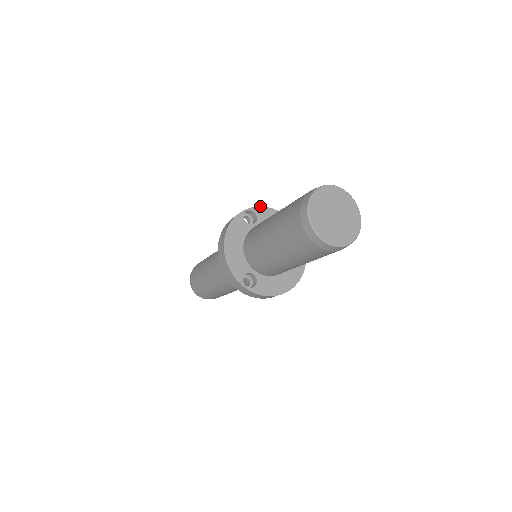
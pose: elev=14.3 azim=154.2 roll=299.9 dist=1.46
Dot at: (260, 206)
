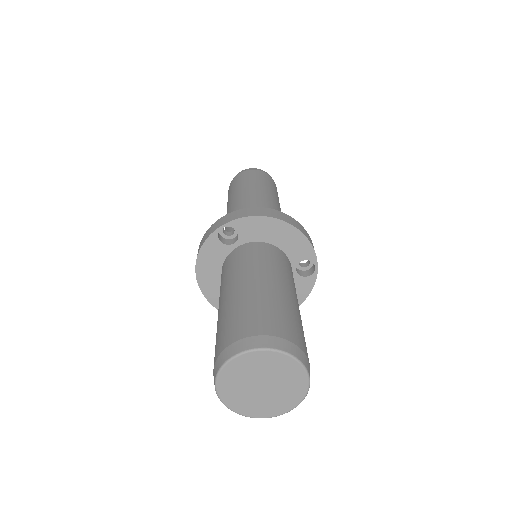
Dot at: (242, 217)
